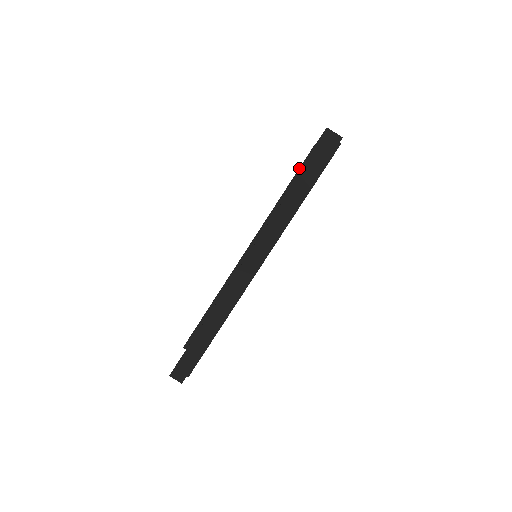
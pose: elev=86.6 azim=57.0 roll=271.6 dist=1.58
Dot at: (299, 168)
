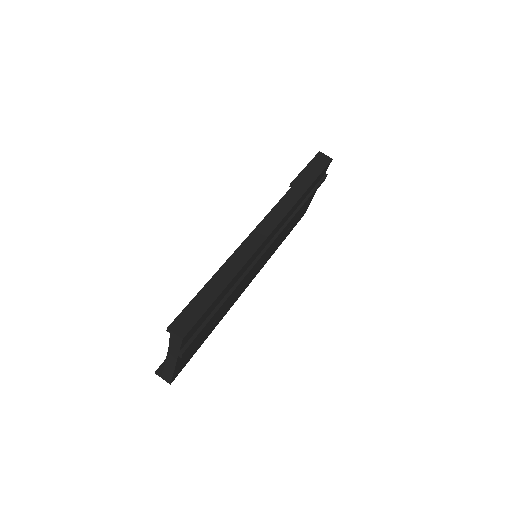
Dot at: occluded
